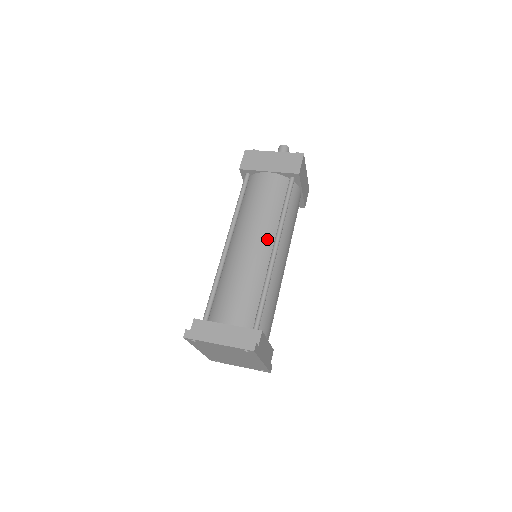
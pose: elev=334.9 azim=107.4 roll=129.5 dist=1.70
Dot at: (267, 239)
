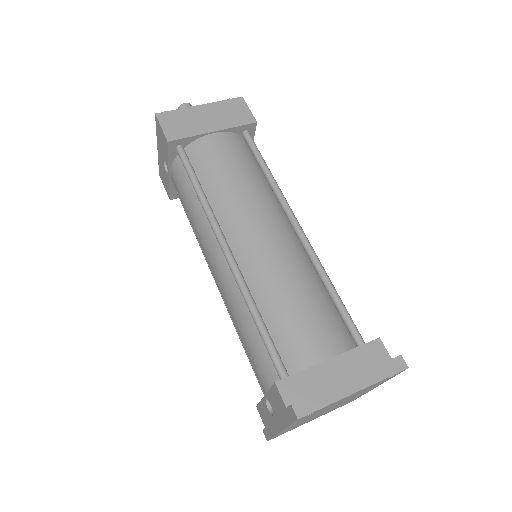
Dot at: (279, 219)
